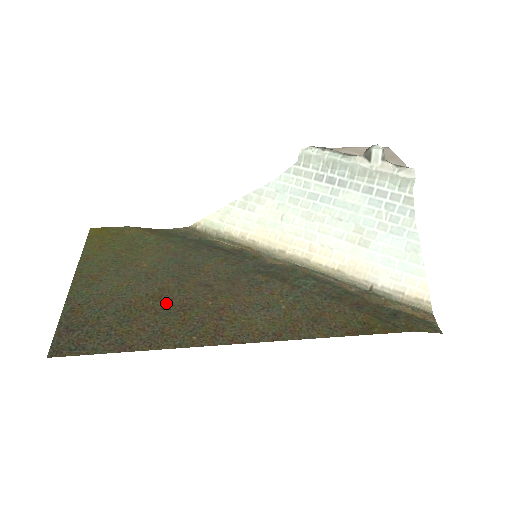
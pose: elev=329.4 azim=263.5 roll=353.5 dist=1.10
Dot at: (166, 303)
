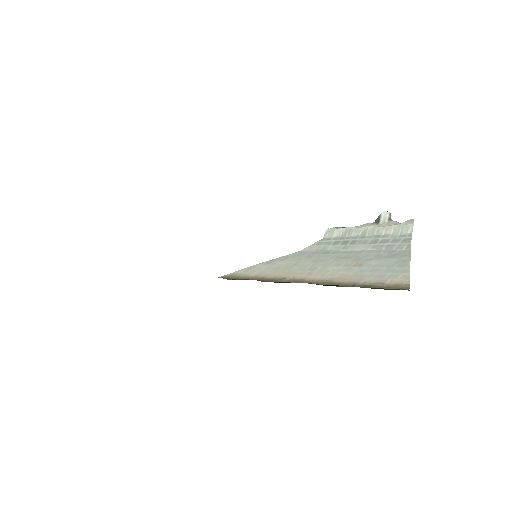
Dot at: occluded
